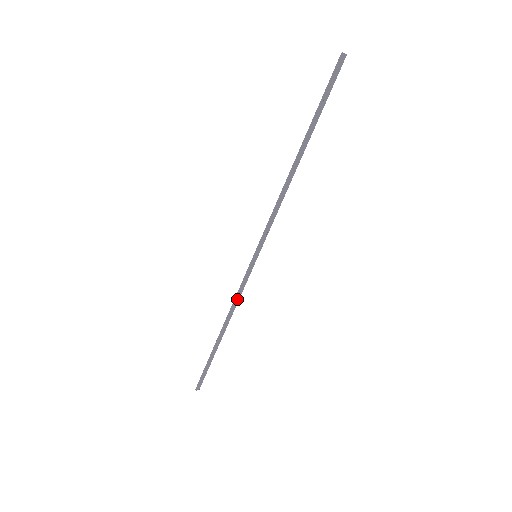
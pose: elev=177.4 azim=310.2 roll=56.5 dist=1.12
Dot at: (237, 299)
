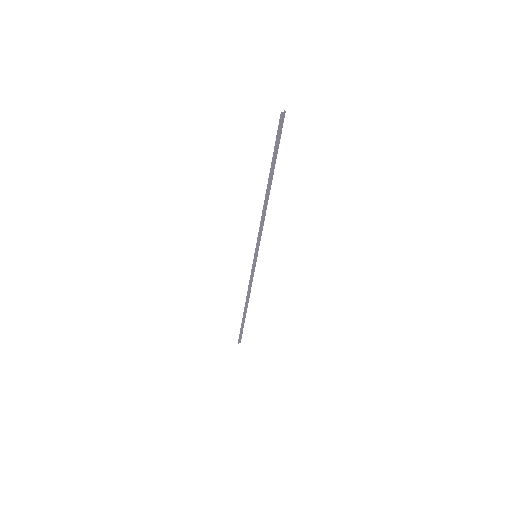
Dot at: (250, 285)
